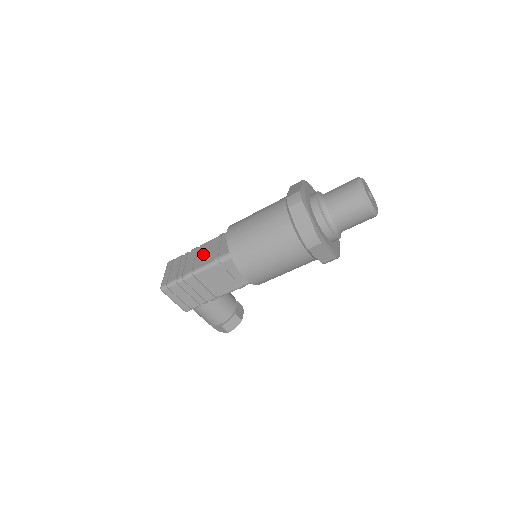
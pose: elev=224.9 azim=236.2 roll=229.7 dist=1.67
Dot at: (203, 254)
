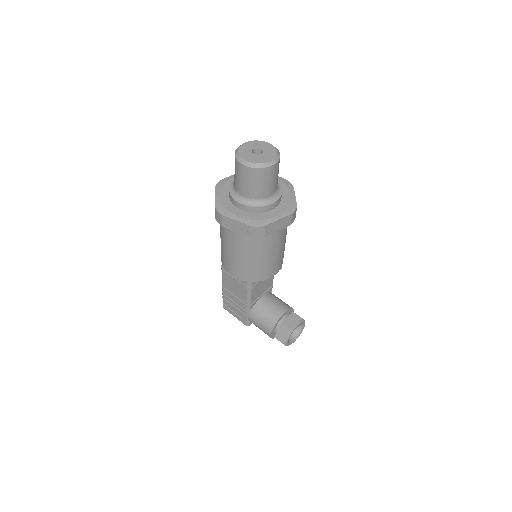
Dot at: occluded
